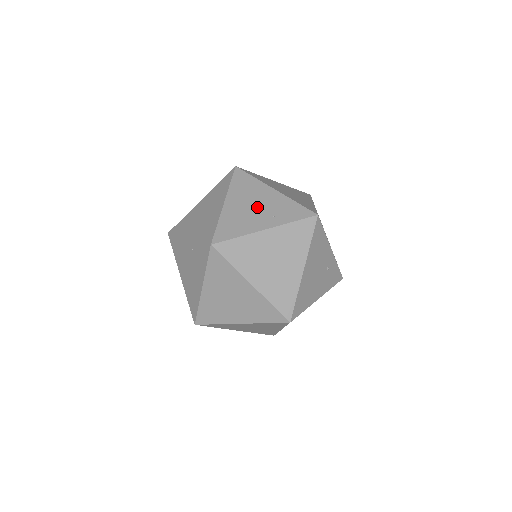
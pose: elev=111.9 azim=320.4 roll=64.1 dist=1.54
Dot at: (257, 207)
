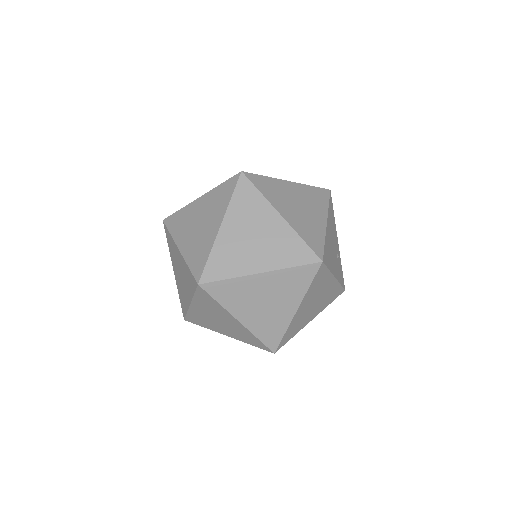
Dot at: occluded
